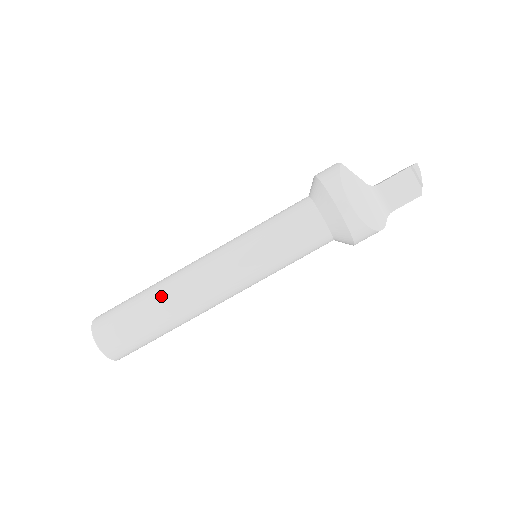
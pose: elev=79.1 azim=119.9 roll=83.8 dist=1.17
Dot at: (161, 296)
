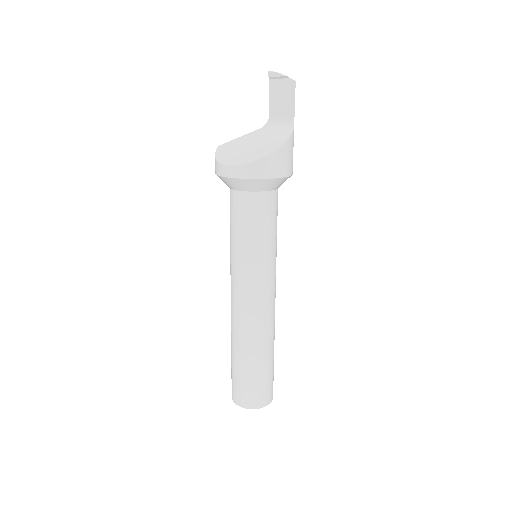
Dot at: (232, 341)
